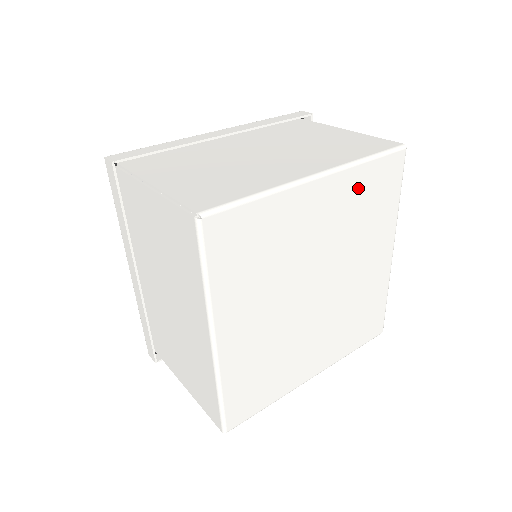
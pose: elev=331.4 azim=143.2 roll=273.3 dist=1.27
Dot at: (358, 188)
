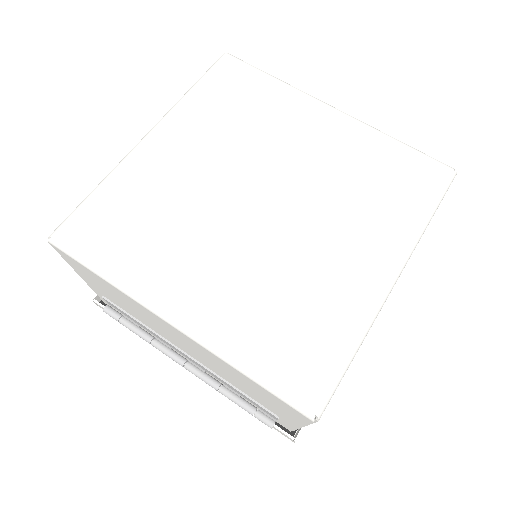
Dot at: (372, 153)
